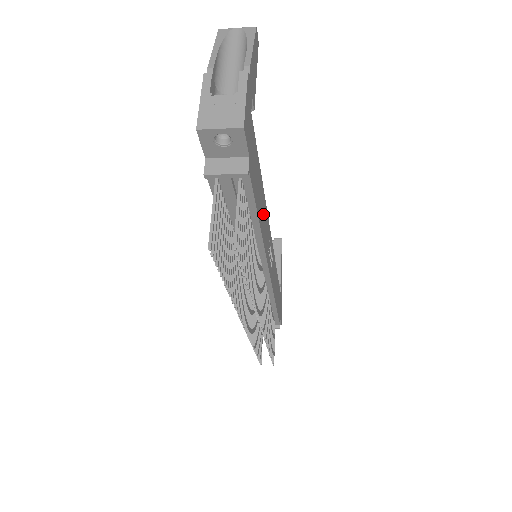
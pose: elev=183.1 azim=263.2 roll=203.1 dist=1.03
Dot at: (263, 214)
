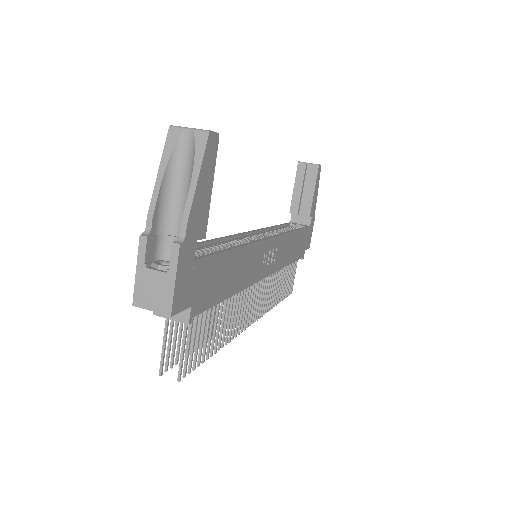
Dot at: (242, 268)
